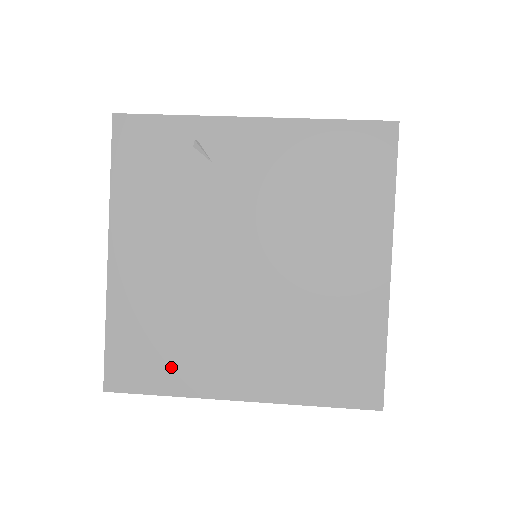
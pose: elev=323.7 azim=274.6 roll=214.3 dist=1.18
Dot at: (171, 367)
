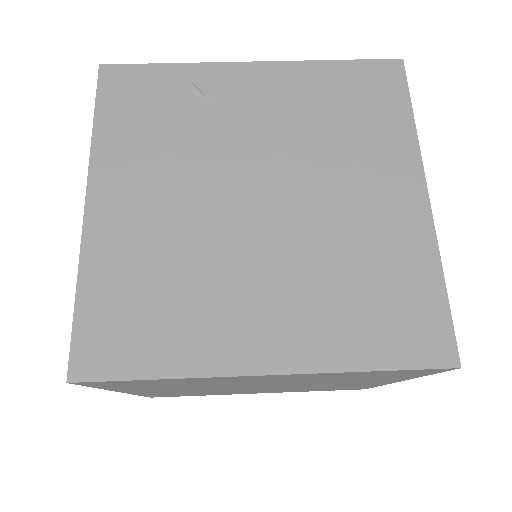
Dot at: (166, 337)
